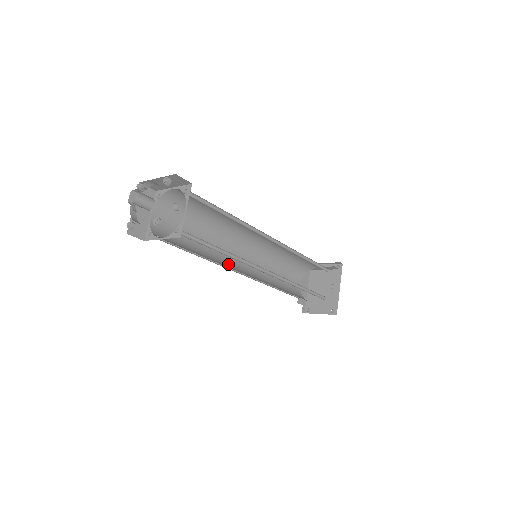
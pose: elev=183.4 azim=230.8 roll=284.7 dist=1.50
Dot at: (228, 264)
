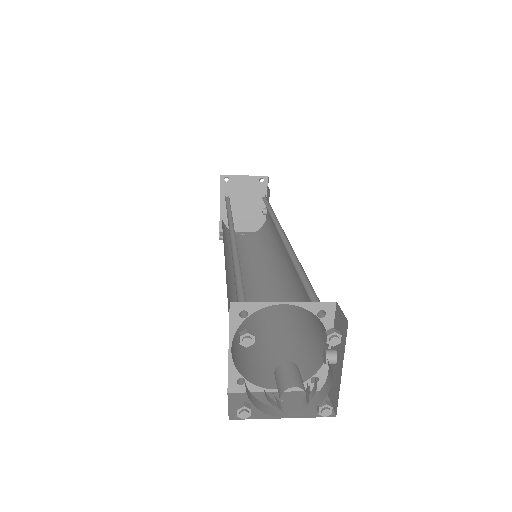
Dot at: (233, 288)
